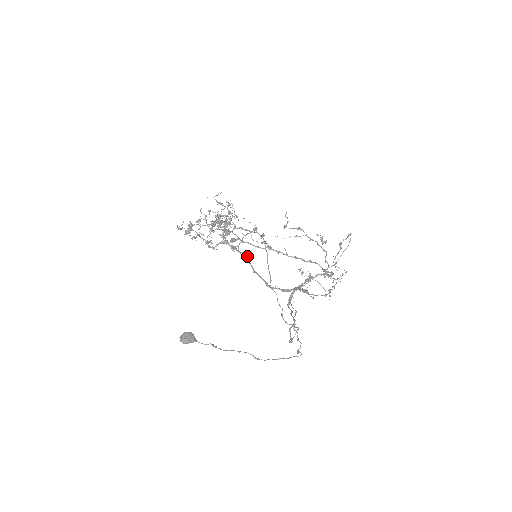
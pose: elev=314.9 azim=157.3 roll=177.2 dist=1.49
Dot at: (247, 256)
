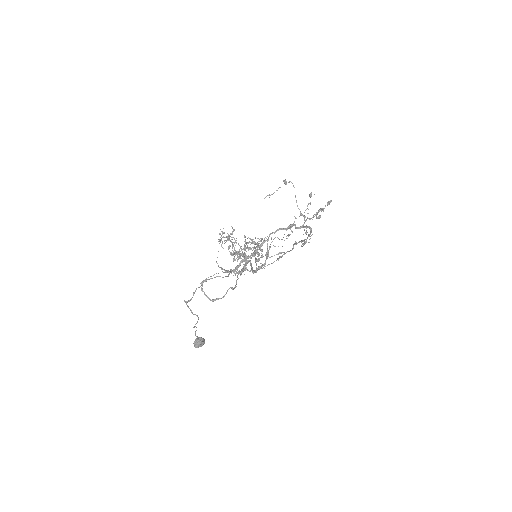
Dot at: occluded
